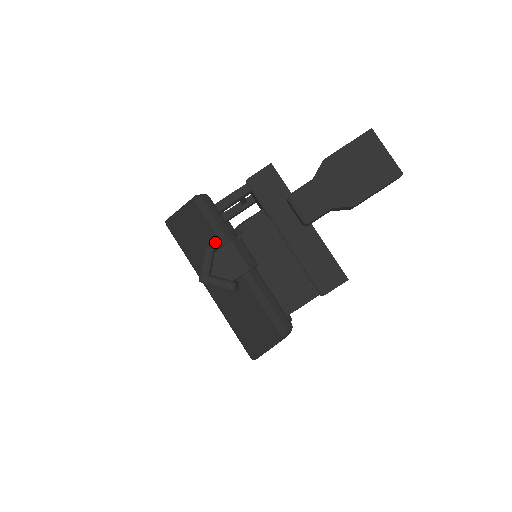
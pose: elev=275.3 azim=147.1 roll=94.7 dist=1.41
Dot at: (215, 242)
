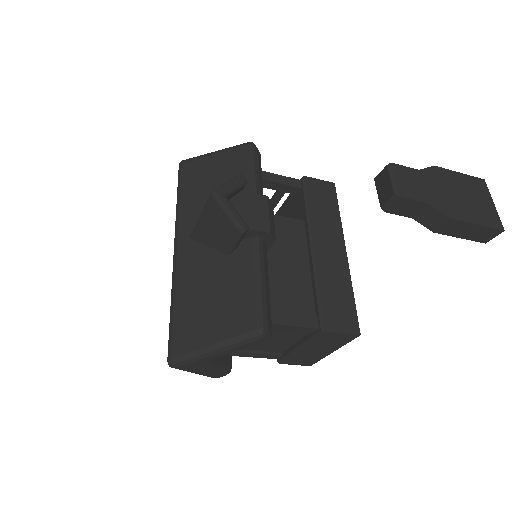
Dot at: occluded
